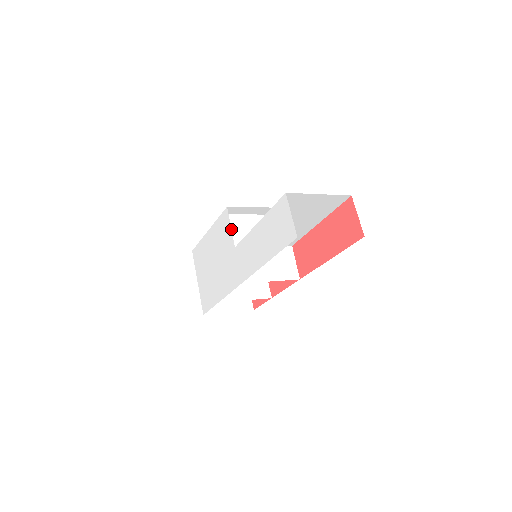
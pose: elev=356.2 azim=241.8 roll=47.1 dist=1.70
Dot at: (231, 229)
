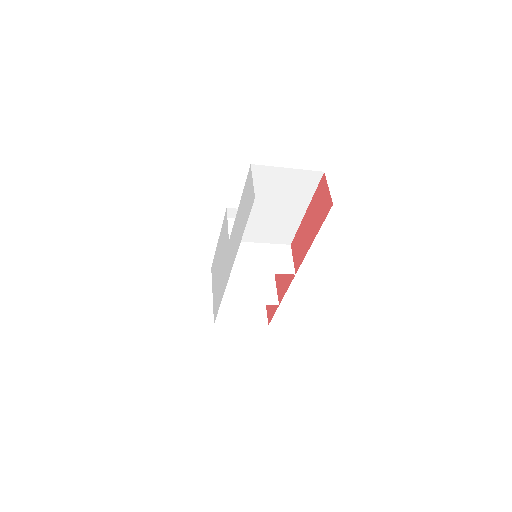
Dot at: occluded
